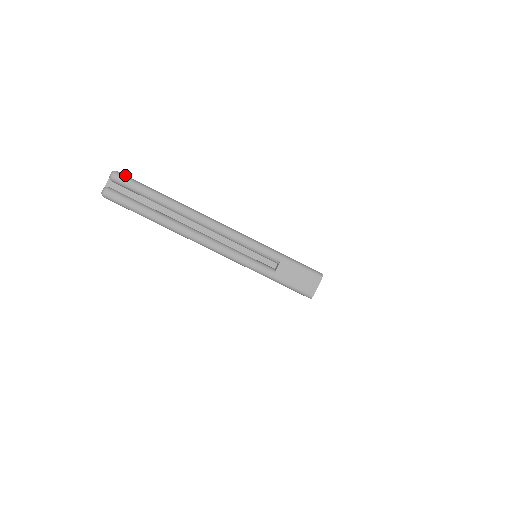
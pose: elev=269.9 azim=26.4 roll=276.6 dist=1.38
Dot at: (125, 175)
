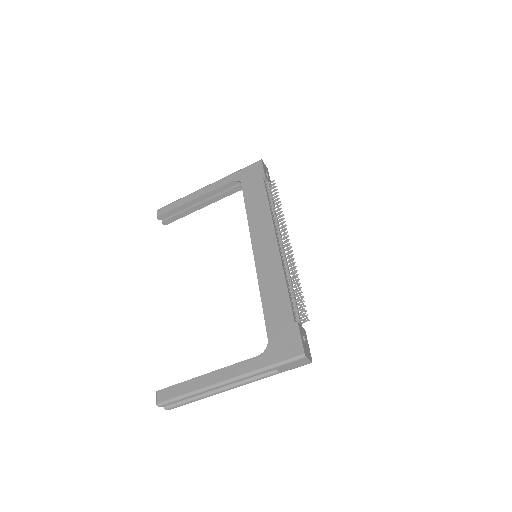
Dot at: (163, 402)
